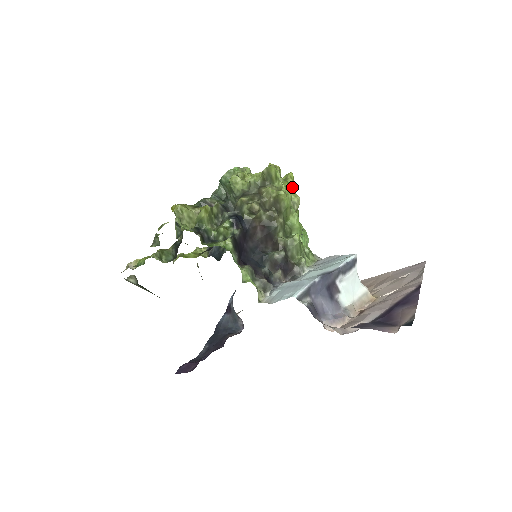
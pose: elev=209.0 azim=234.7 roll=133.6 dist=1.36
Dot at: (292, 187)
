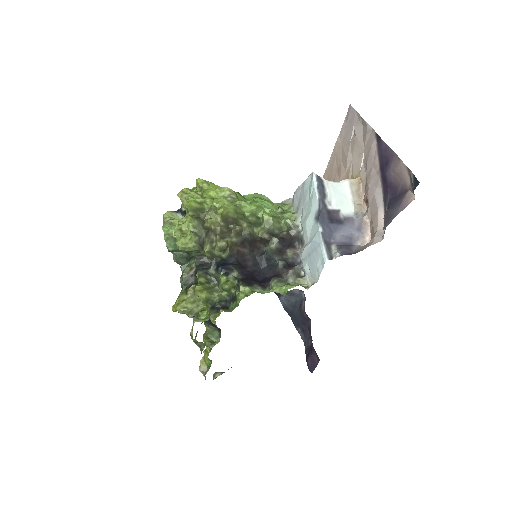
Dot at: (211, 187)
